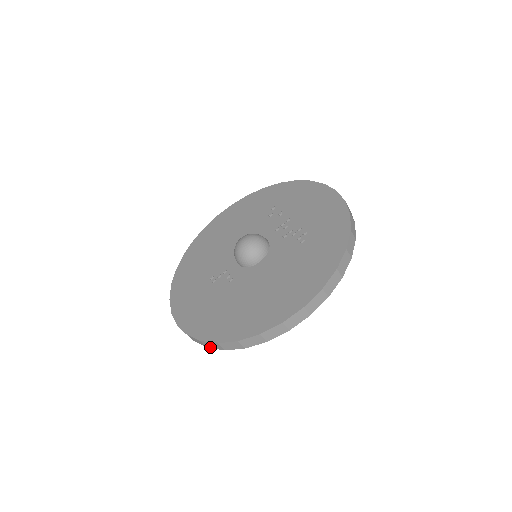
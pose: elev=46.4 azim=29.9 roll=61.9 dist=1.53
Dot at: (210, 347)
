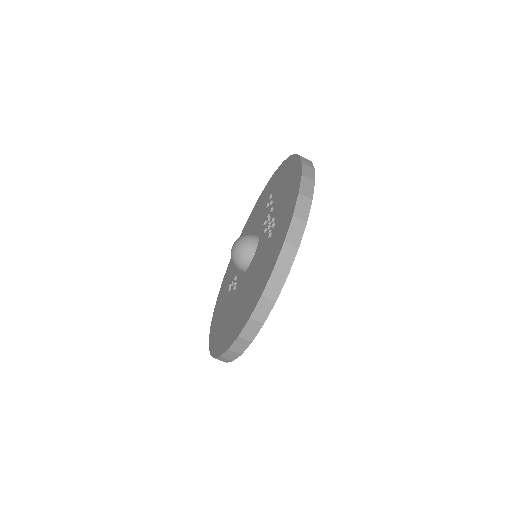
Dot at: occluded
